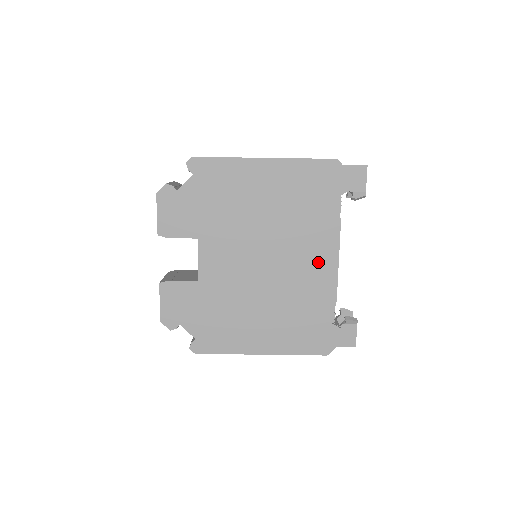
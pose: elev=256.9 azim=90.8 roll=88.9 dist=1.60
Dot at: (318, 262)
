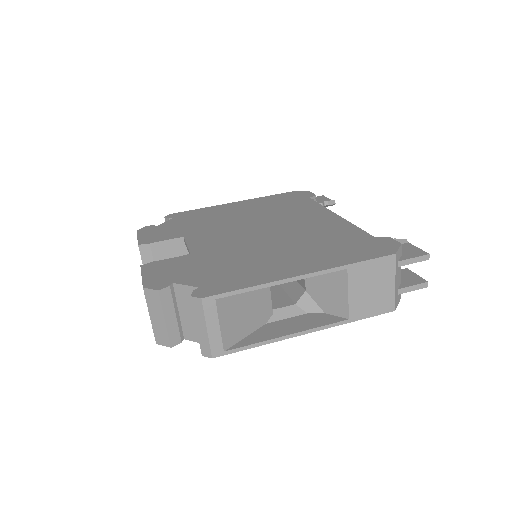
Dot at: (319, 218)
